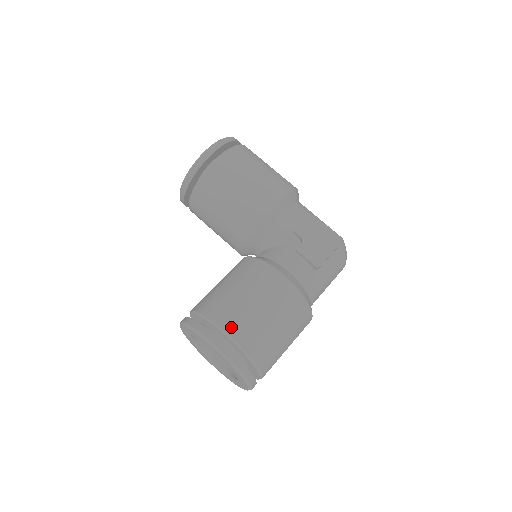
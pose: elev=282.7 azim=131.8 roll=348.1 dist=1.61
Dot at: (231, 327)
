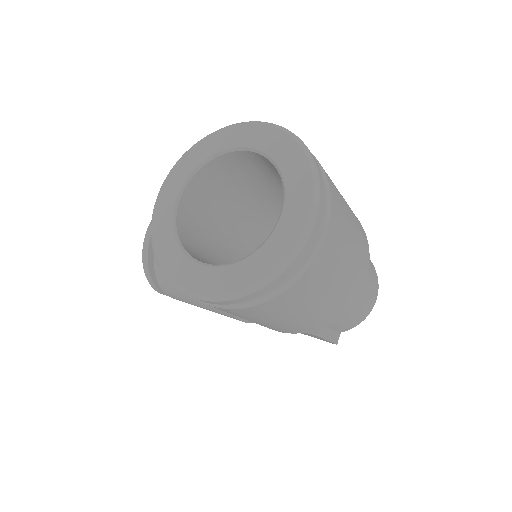
Dot at: occluded
